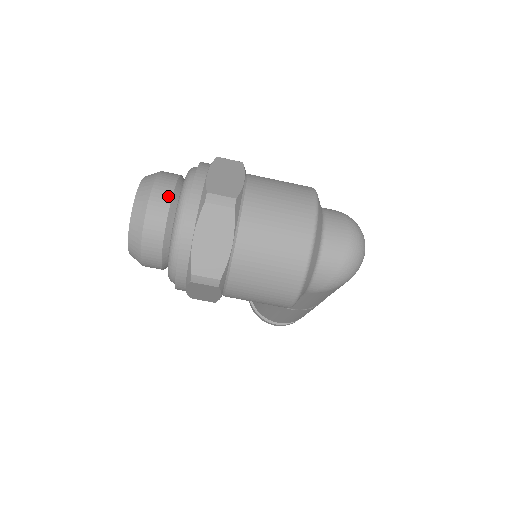
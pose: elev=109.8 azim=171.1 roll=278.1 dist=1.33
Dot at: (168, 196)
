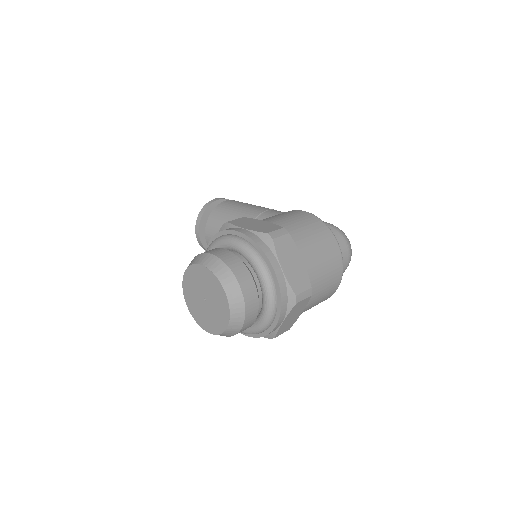
Dot at: (256, 299)
